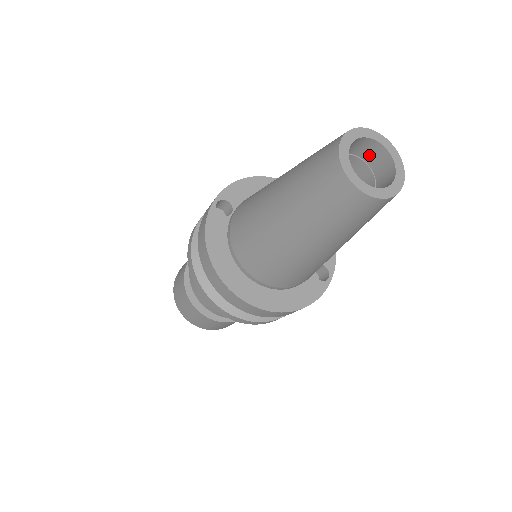
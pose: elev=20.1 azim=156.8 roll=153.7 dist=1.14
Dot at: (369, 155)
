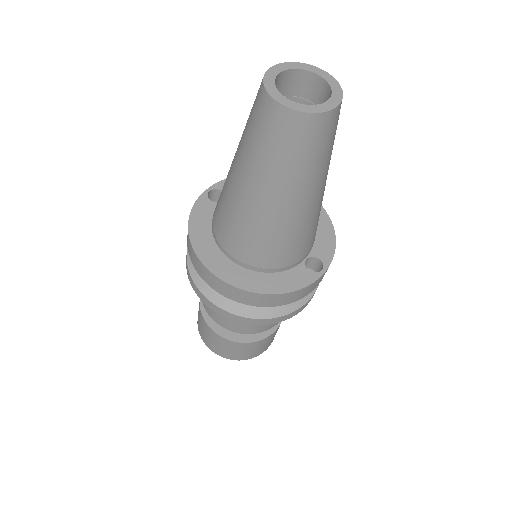
Dot at: (314, 94)
